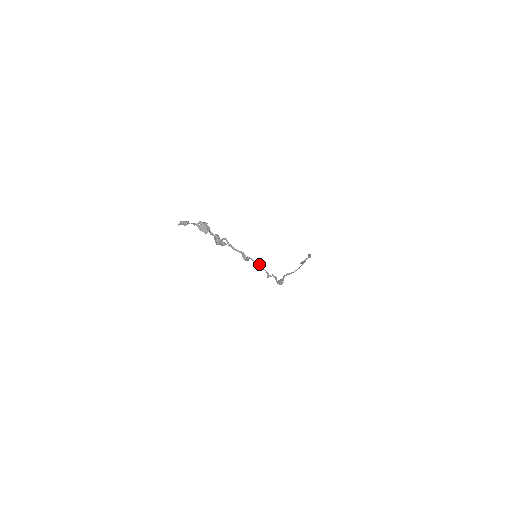
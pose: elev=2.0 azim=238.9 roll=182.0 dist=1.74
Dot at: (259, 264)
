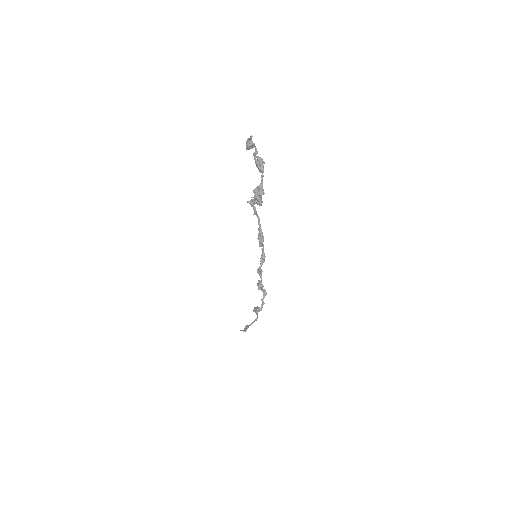
Dot at: occluded
